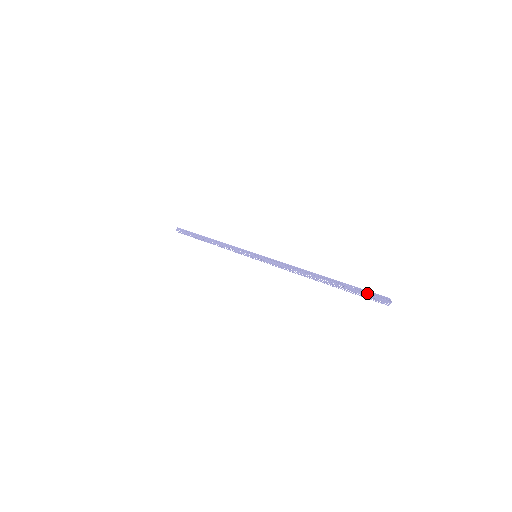
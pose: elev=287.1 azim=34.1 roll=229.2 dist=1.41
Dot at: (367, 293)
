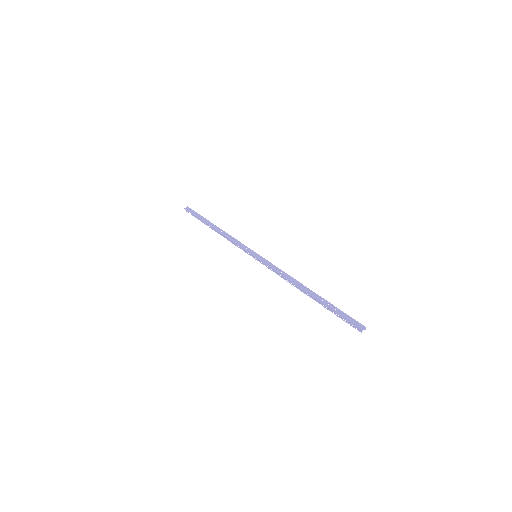
Dot at: (346, 322)
